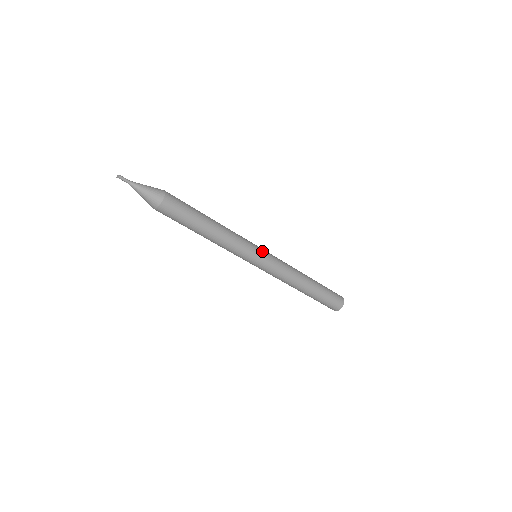
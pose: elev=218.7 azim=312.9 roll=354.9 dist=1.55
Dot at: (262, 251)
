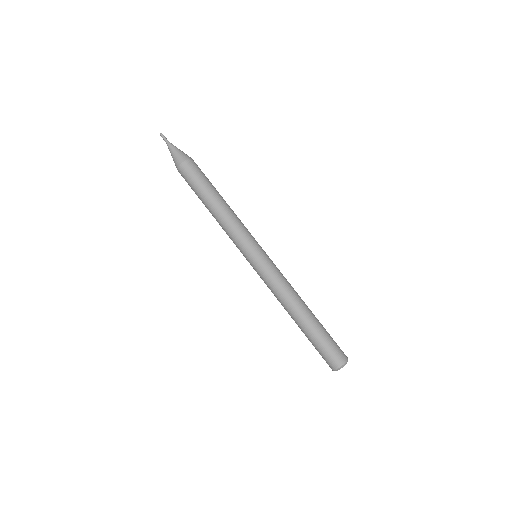
Dot at: occluded
